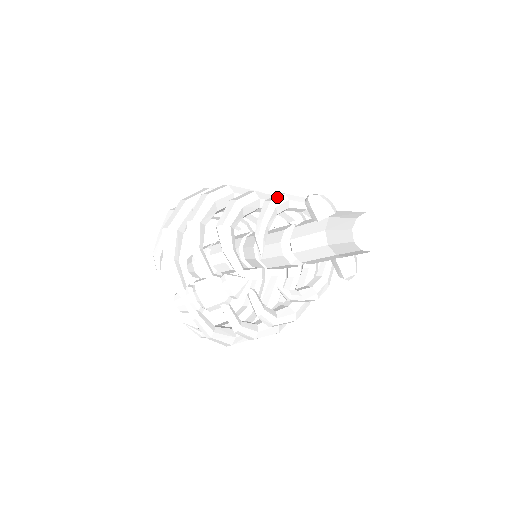
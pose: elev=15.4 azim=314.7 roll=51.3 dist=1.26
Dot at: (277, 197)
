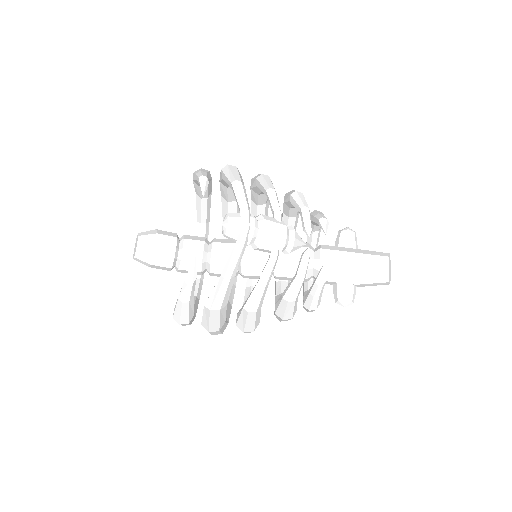
Dot at: occluded
